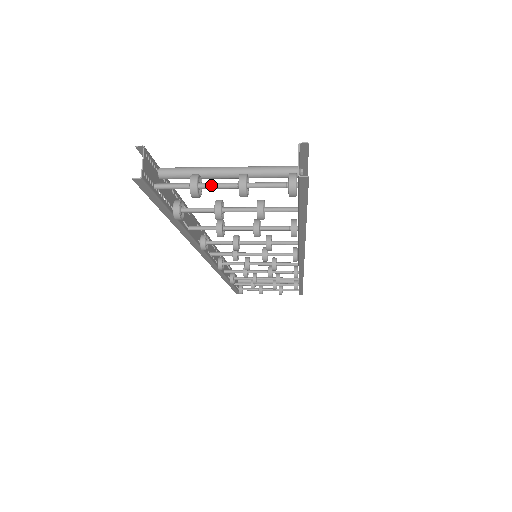
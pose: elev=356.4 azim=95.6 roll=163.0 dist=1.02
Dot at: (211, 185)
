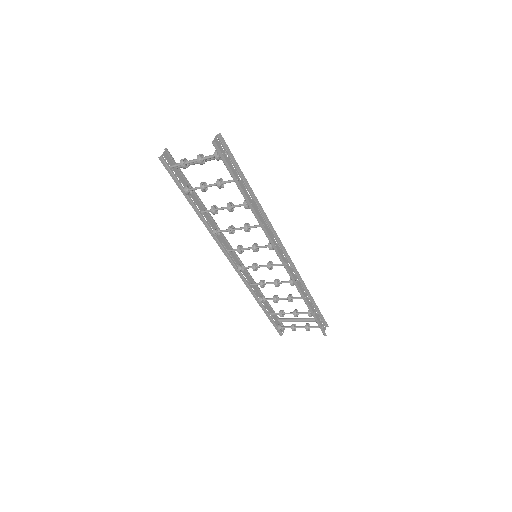
Dot at: (189, 161)
